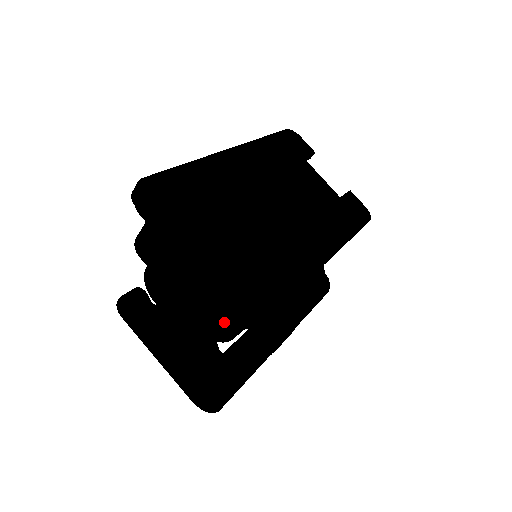
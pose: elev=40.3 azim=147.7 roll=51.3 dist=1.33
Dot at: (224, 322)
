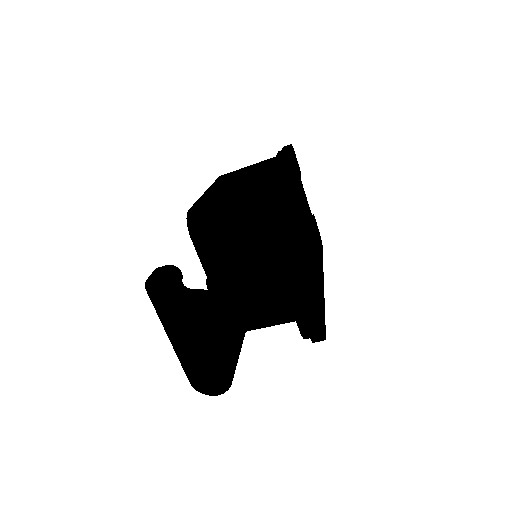
Dot at: (257, 321)
